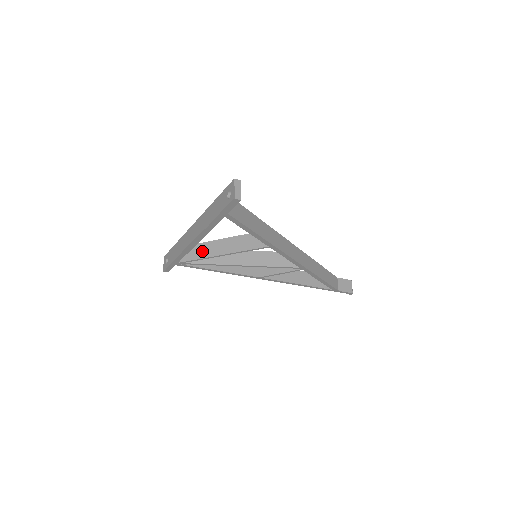
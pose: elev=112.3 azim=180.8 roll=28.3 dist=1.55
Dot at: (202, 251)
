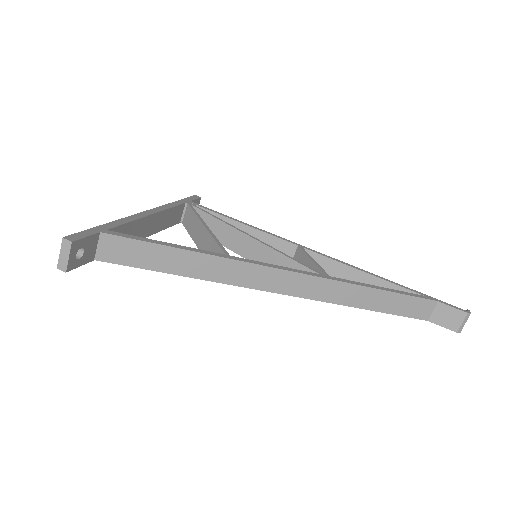
Dot at: (192, 226)
